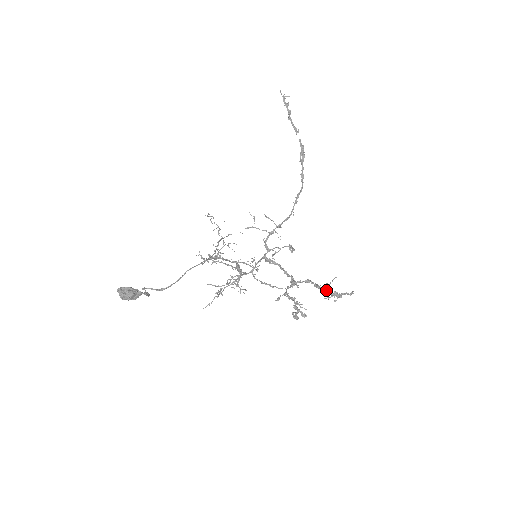
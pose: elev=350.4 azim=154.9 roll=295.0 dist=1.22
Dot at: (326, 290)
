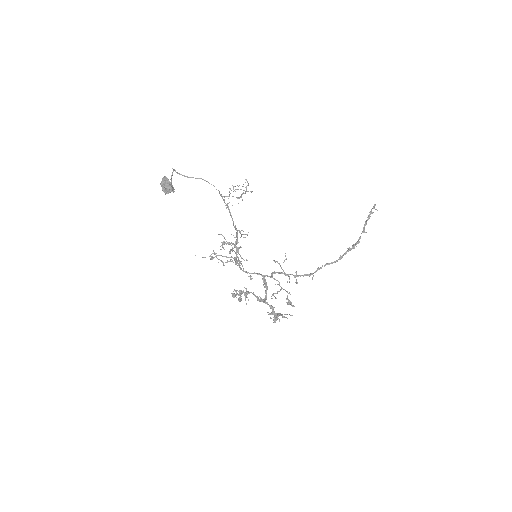
Dot at: occluded
